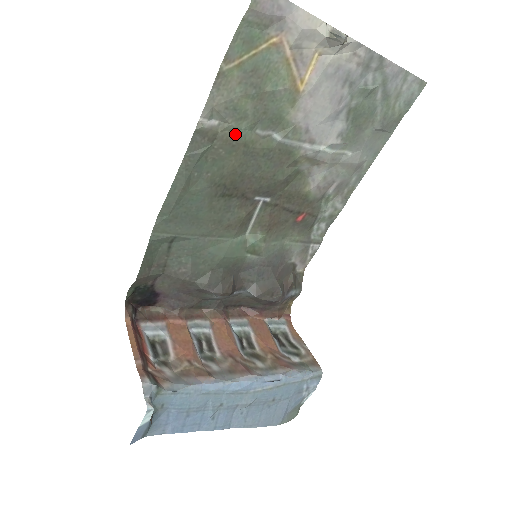
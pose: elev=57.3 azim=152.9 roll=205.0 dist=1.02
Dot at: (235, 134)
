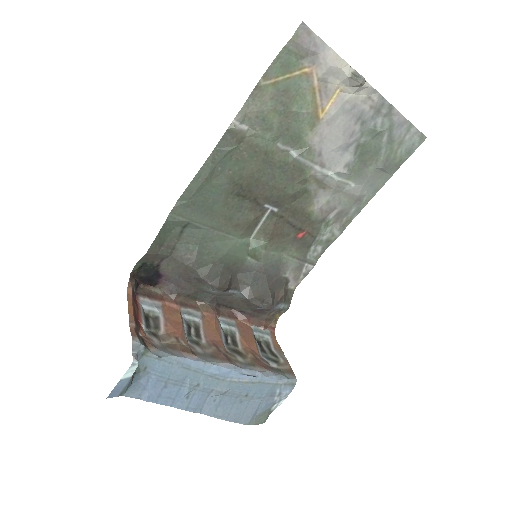
Dot at: (259, 142)
